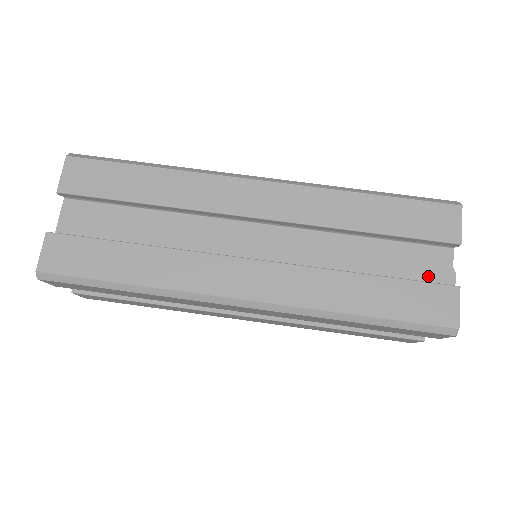
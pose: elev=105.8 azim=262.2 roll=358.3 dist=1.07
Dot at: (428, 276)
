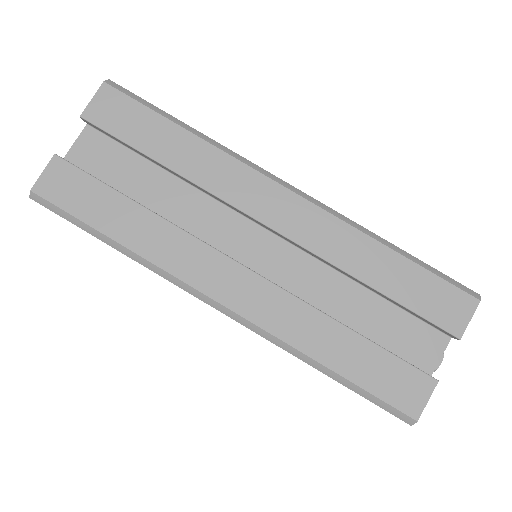
Dot at: (413, 354)
